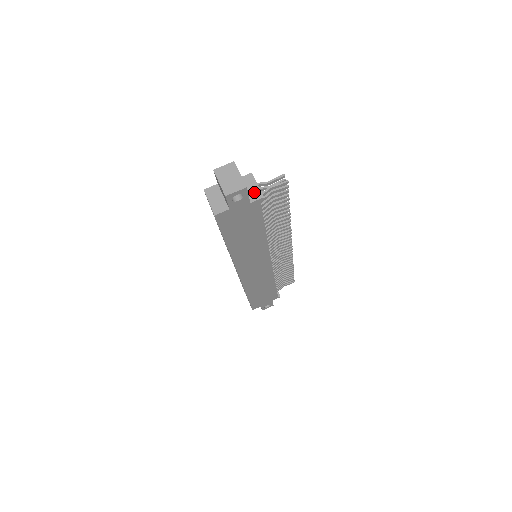
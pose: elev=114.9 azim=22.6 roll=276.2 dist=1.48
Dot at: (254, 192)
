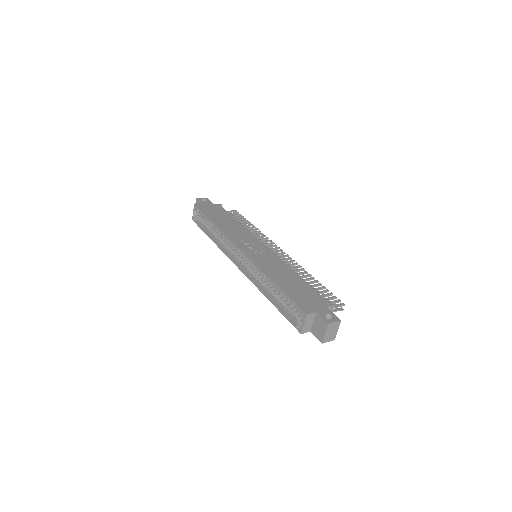
Dot at: occluded
